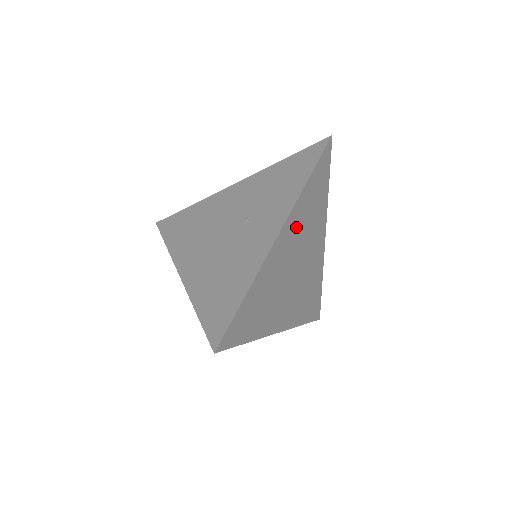
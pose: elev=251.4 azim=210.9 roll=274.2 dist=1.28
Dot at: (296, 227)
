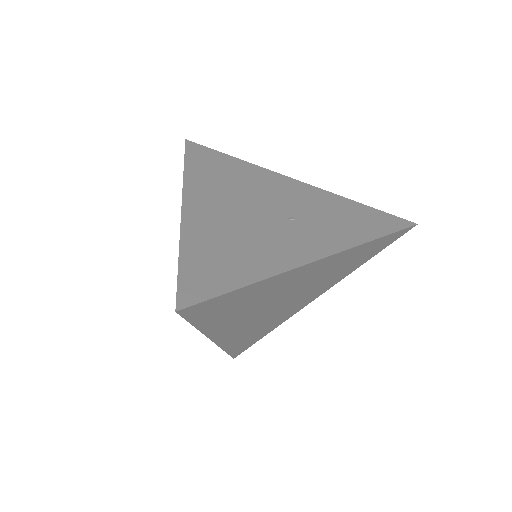
Dot at: (327, 267)
